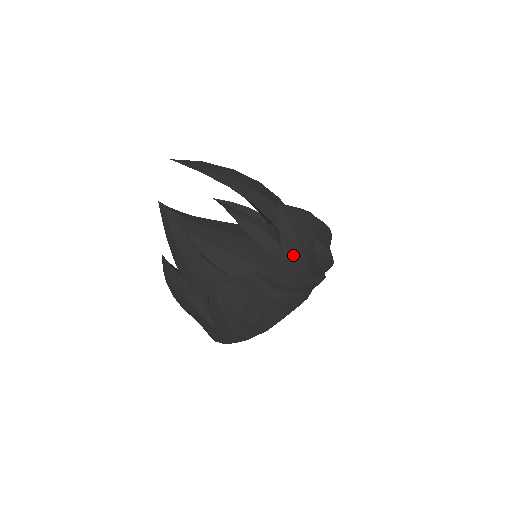
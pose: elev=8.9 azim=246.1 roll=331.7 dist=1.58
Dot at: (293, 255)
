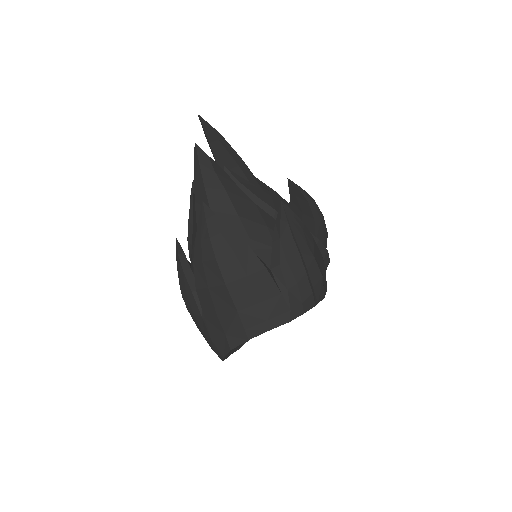
Dot at: (320, 217)
